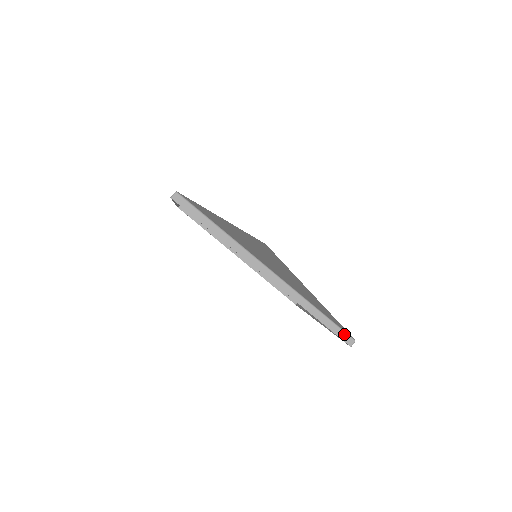
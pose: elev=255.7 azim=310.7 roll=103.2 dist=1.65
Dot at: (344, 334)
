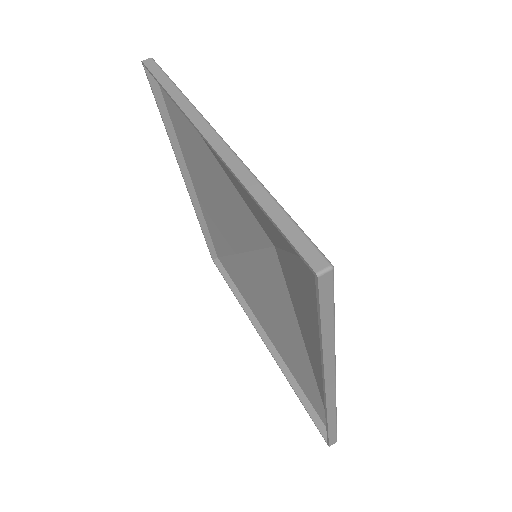
Dot at: (335, 438)
